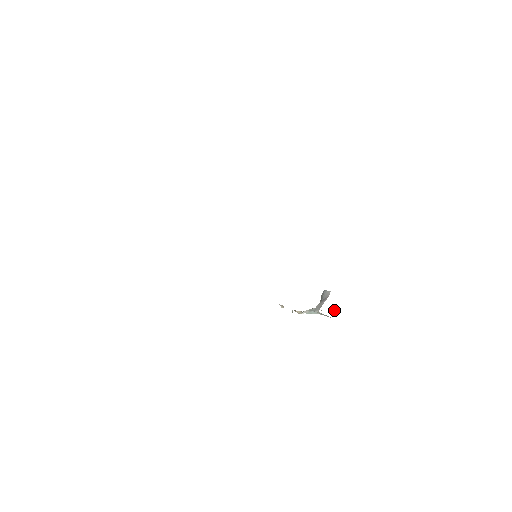
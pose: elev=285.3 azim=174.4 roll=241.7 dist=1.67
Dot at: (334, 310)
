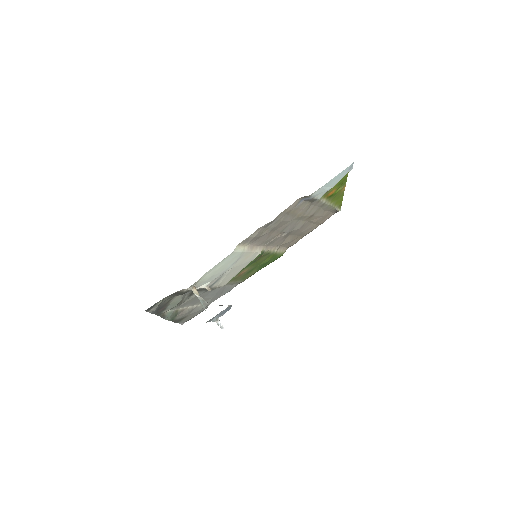
Dot at: (222, 327)
